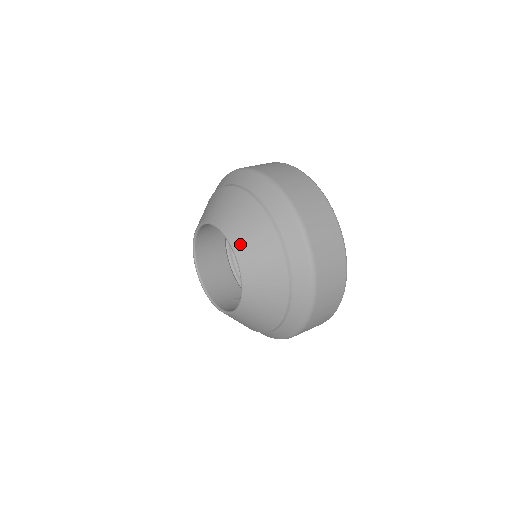
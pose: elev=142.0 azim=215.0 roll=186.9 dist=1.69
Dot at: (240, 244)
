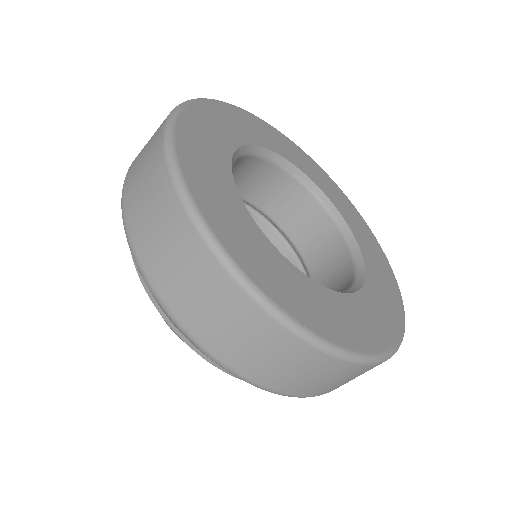
Dot at: occluded
